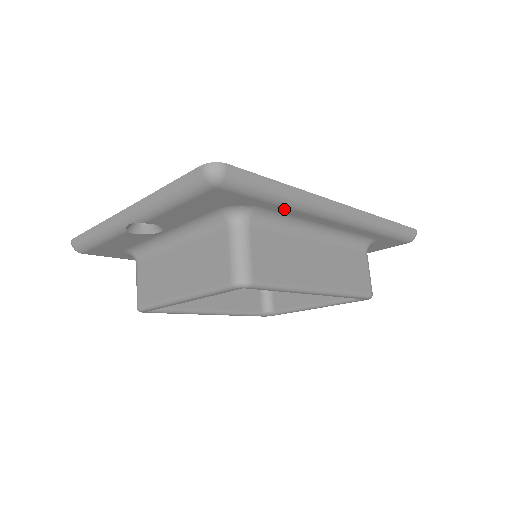
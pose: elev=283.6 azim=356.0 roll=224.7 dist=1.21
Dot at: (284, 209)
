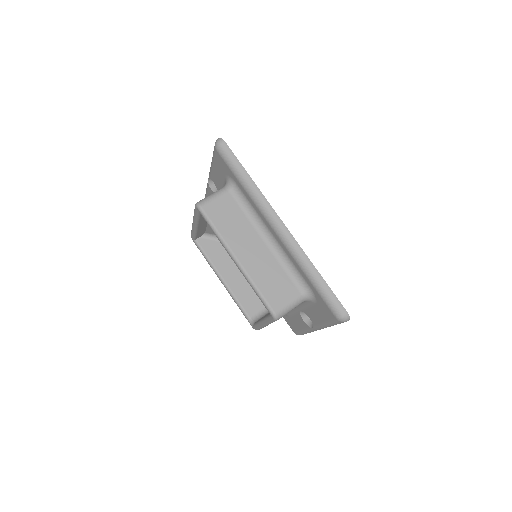
Dot at: (247, 194)
